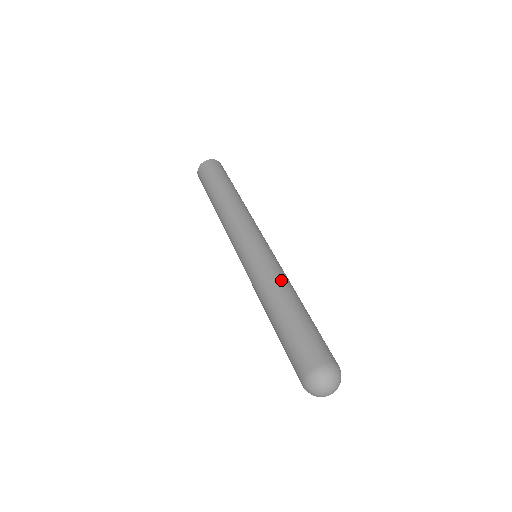
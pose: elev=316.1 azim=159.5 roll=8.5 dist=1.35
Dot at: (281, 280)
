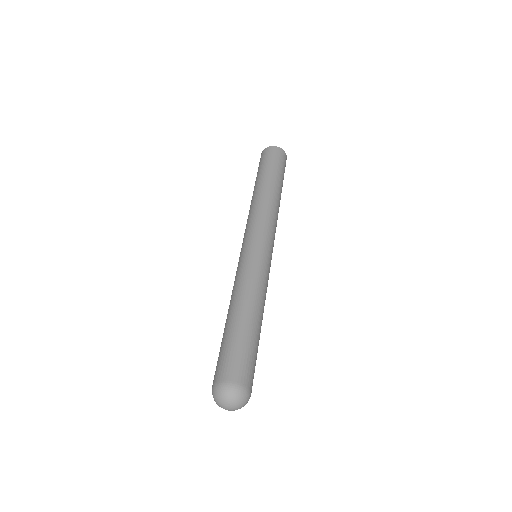
Dot at: (260, 292)
